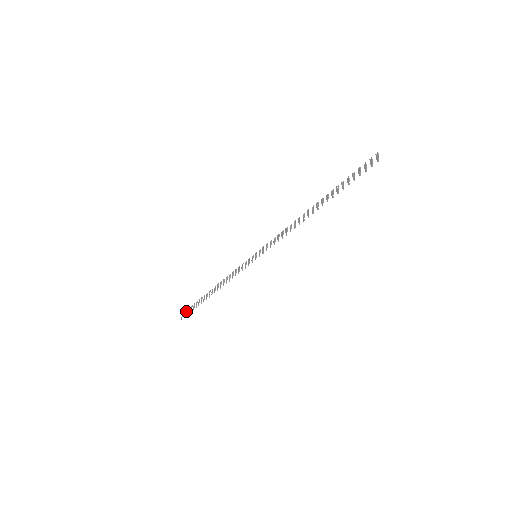
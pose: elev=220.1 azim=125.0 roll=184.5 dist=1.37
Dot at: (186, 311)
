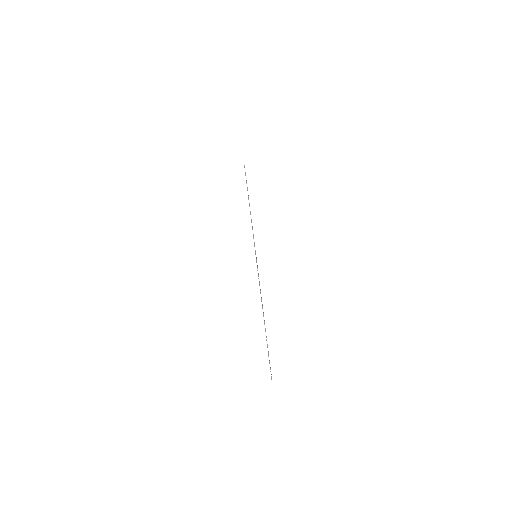
Dot at: occluded
